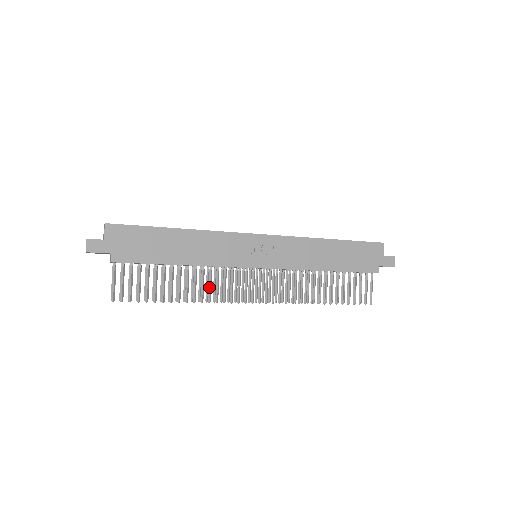
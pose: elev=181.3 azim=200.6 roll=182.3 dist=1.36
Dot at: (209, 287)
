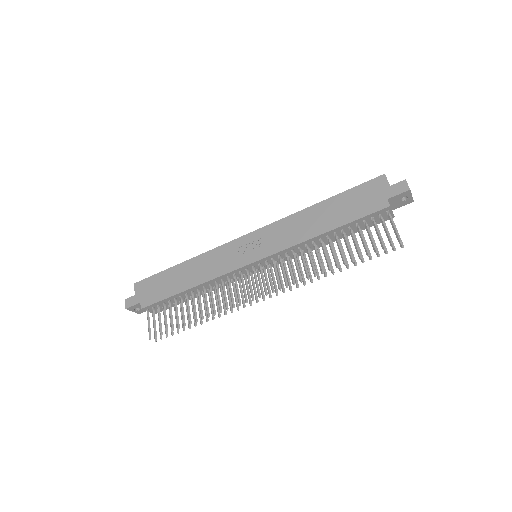
Dot at: (218, 299)
